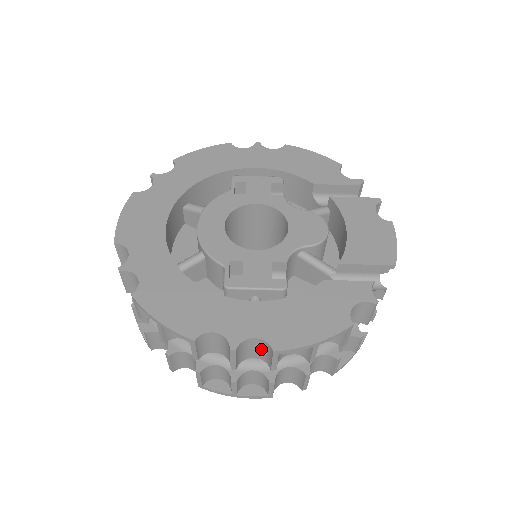
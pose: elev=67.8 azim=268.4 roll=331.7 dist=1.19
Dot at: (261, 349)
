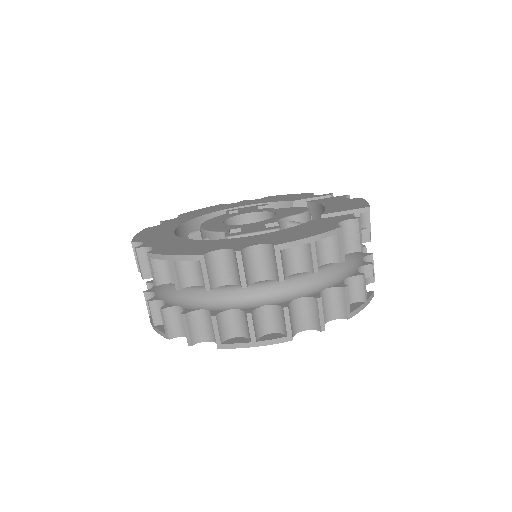
Dot at: (265, 261)
